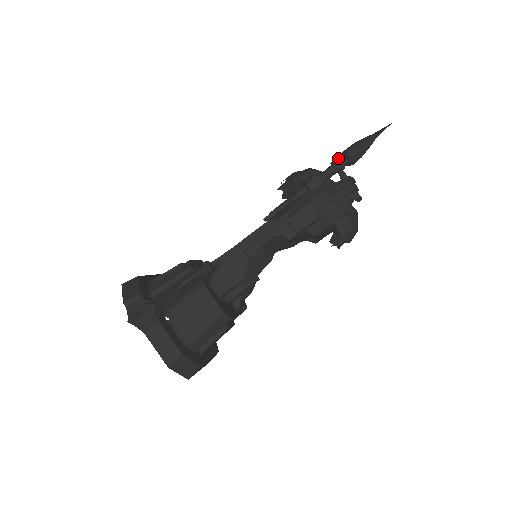
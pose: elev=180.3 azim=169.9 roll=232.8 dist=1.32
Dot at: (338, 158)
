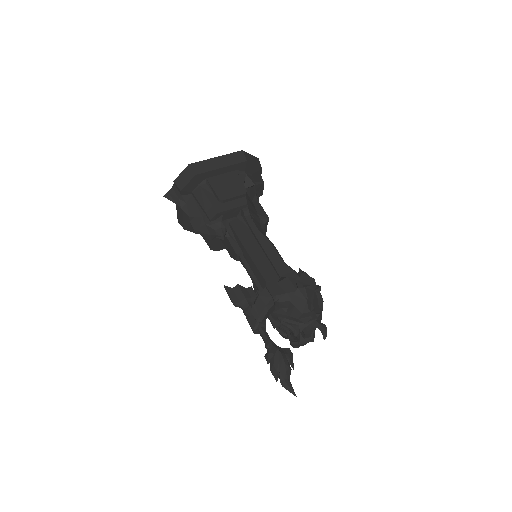
Dot at: occluded
